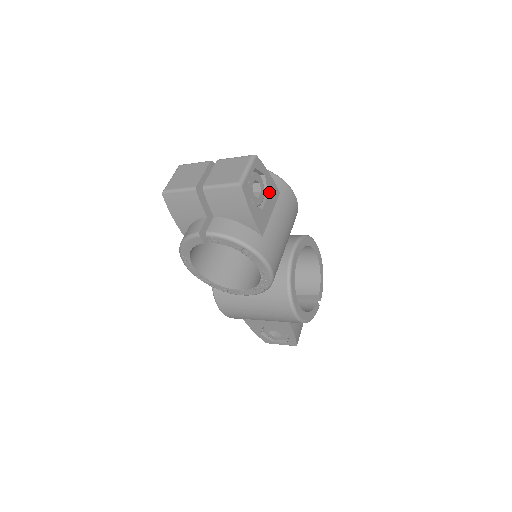
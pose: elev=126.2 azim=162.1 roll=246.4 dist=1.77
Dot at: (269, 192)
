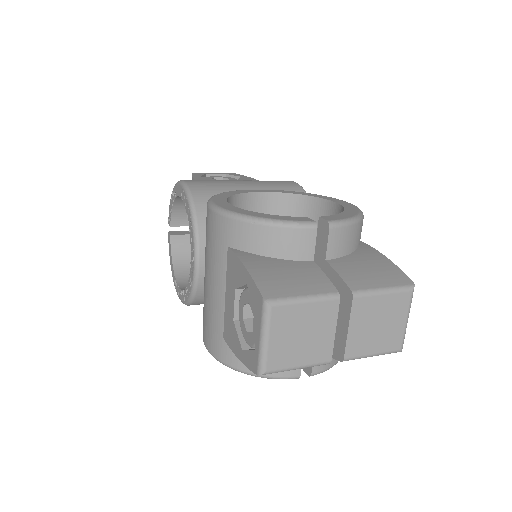
Dot at: occluded
